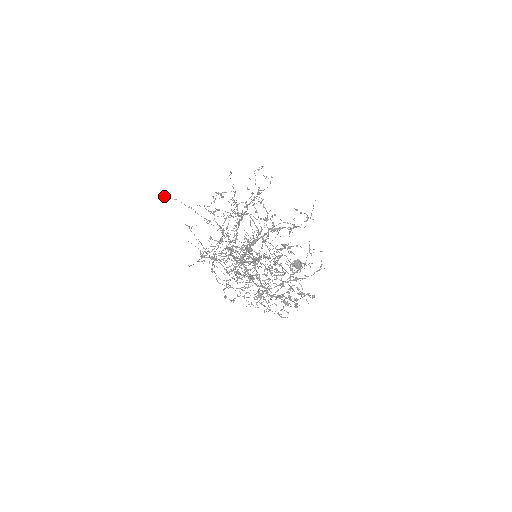
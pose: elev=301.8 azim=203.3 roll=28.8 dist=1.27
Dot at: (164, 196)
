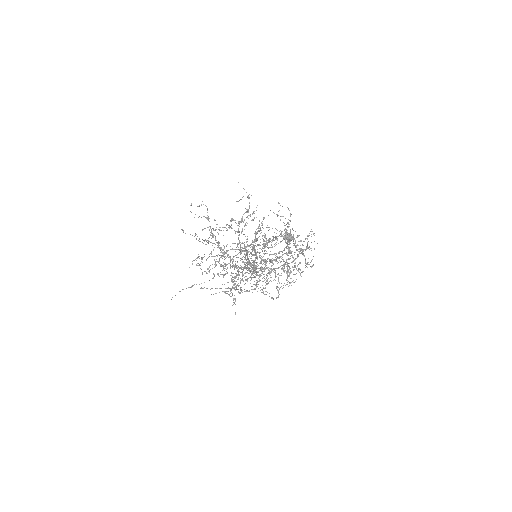
Dot at: occluded
